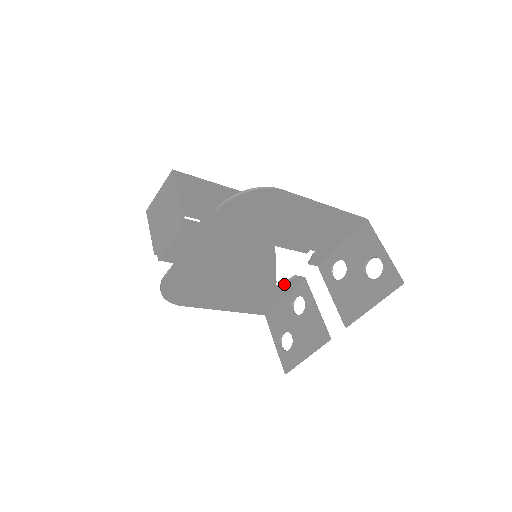
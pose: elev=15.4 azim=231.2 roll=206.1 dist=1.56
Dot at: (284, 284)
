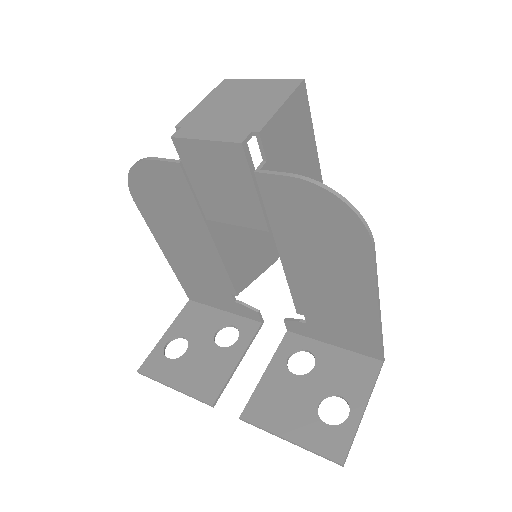
Dot at: (241, 304)
